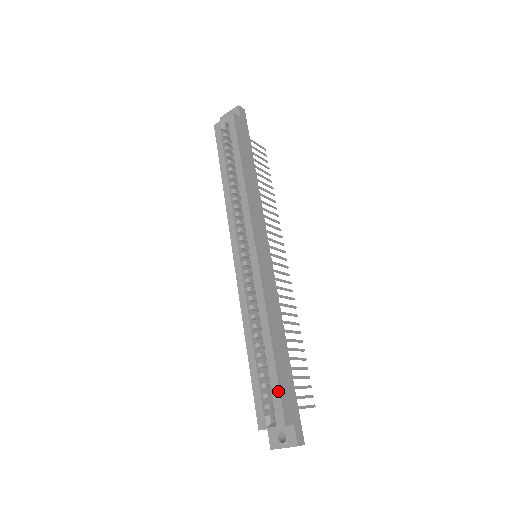
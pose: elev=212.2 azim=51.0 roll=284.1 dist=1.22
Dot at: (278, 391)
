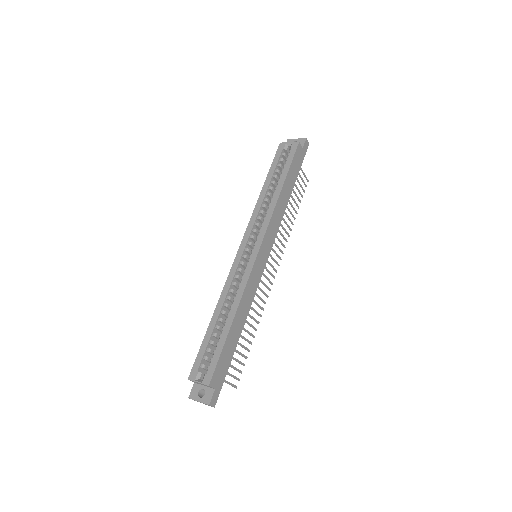
Dot at: (217, 359)
